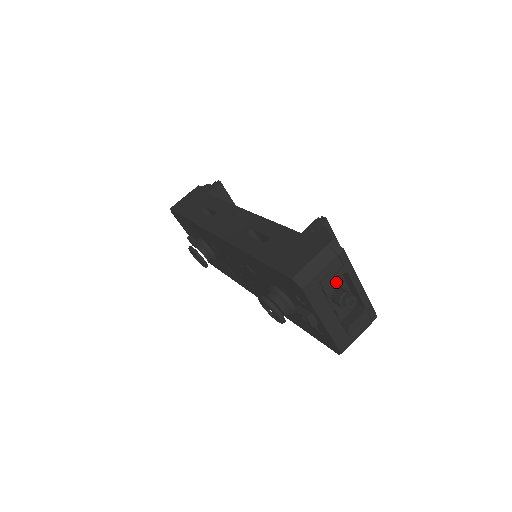
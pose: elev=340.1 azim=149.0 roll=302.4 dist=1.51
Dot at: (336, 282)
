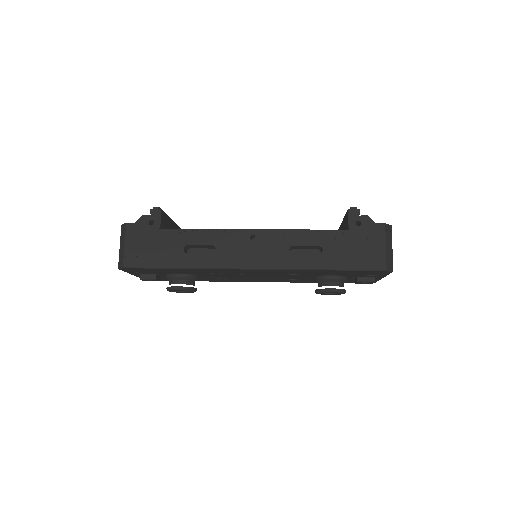
Dot at: occluded
